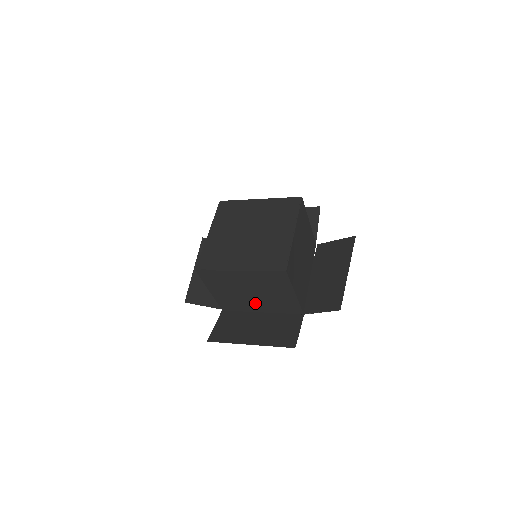
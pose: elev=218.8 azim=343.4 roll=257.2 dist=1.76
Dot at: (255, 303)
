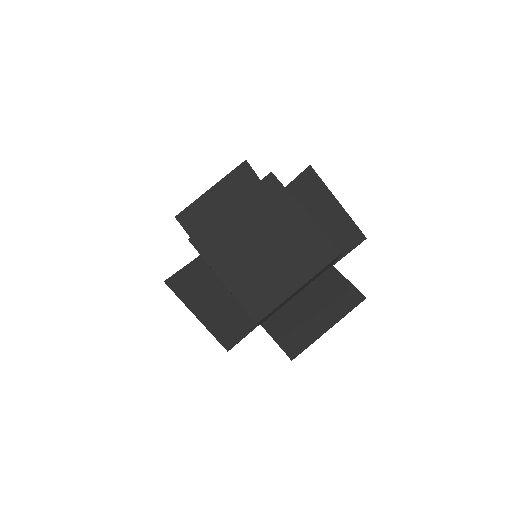
Dot at: occluded
